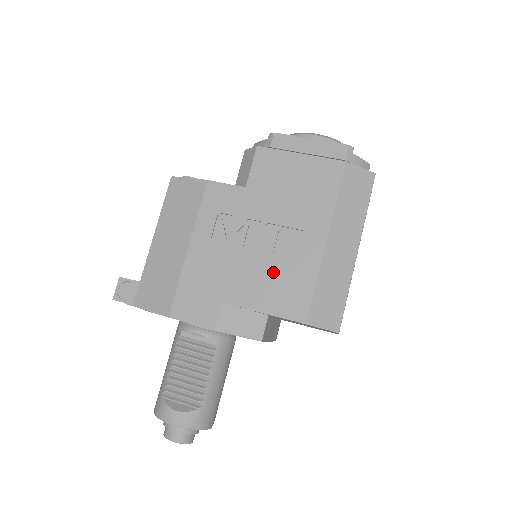
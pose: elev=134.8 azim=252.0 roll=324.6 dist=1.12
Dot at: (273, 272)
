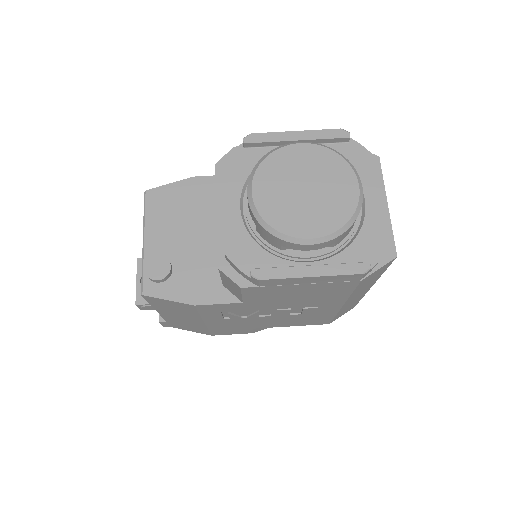
Dot at: (294, 319)
